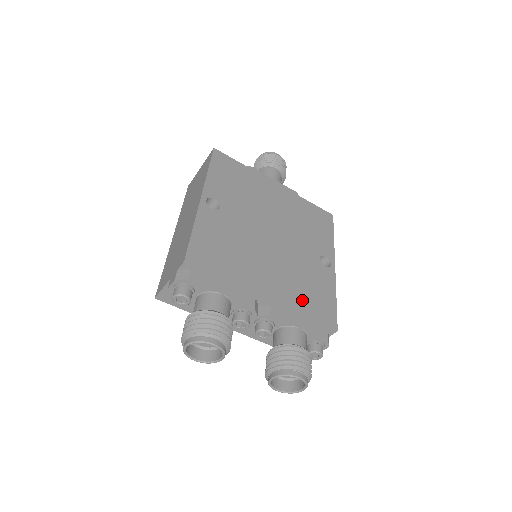
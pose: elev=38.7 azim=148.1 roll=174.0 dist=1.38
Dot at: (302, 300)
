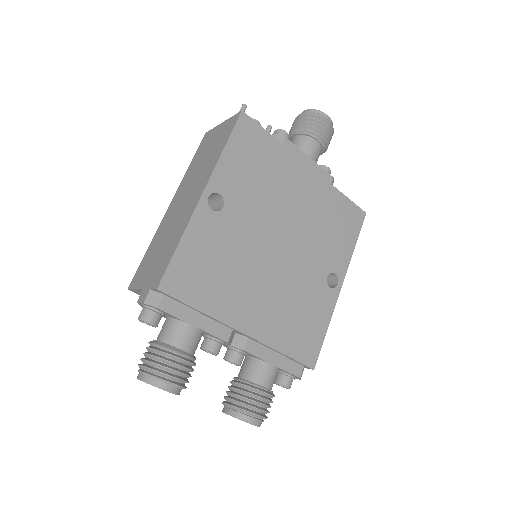
Dot at: (286, 333)
